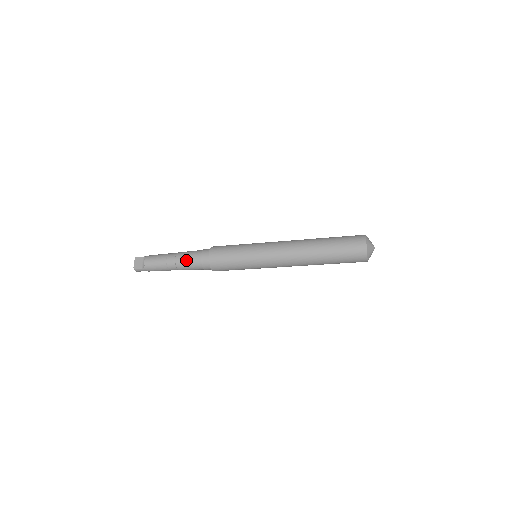
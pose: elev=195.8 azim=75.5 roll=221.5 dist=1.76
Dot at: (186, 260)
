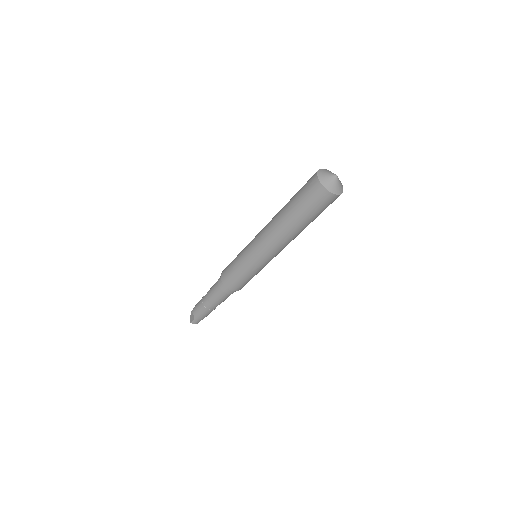
Dot at: (212, 293)
